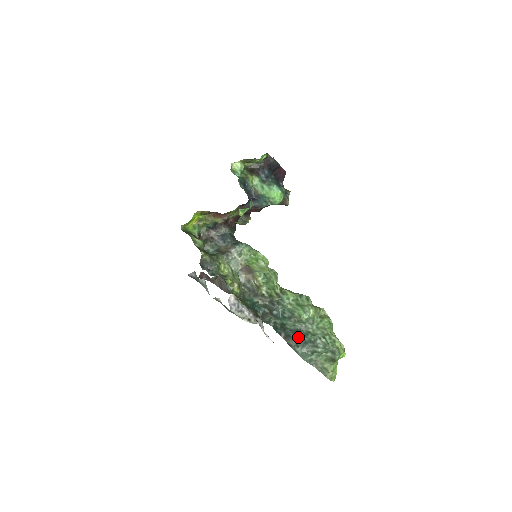
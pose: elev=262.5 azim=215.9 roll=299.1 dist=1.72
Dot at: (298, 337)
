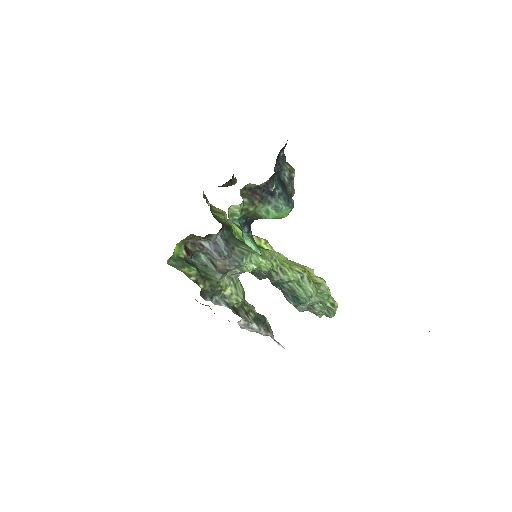
Dot at: (297, 302)
